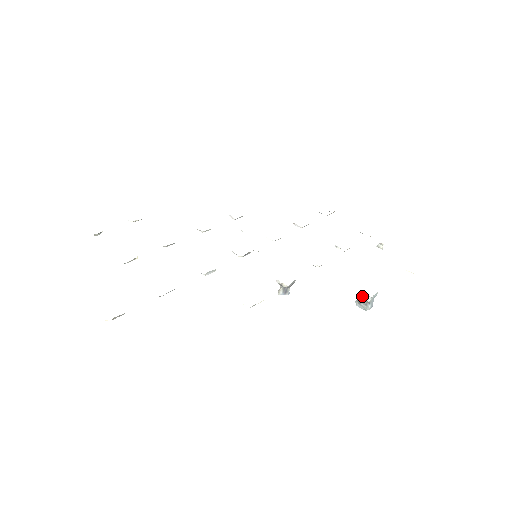
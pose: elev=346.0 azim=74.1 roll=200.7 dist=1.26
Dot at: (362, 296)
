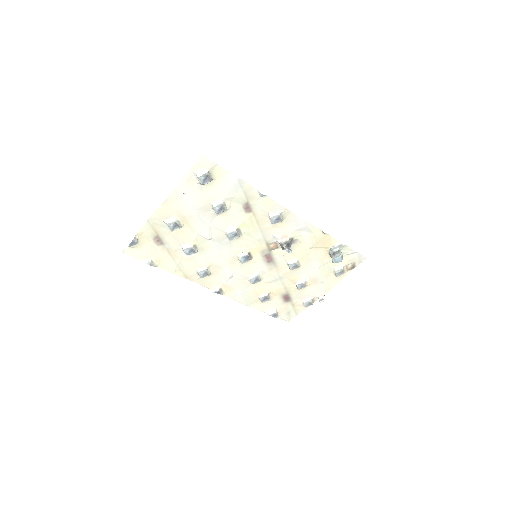
Dot at: (333, 249)
